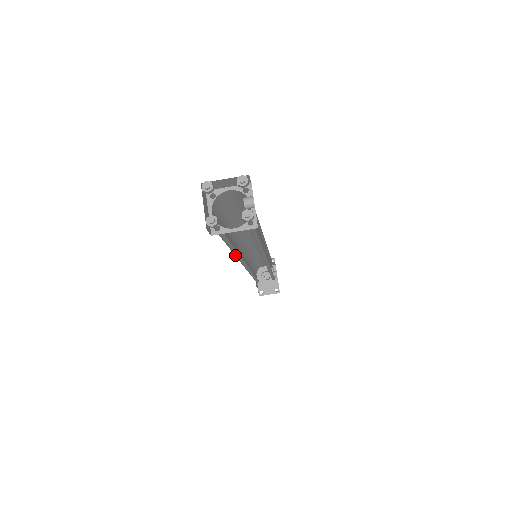
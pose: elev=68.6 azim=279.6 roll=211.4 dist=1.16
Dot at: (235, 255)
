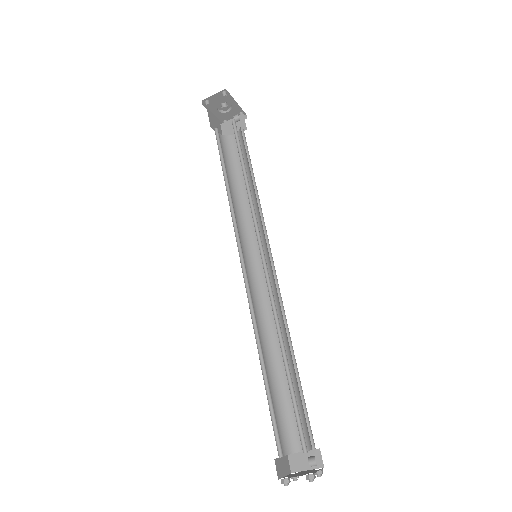
Dot at: (264, 338)
